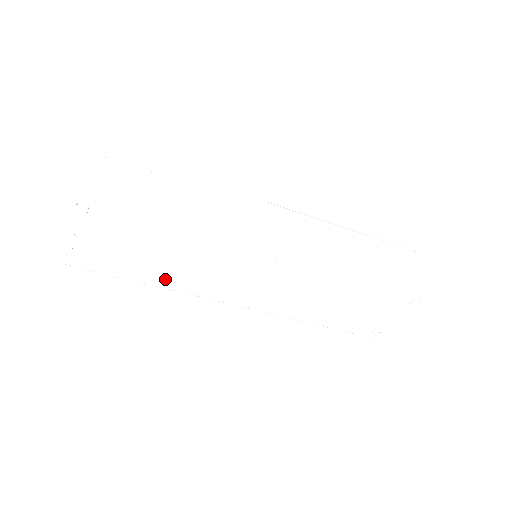
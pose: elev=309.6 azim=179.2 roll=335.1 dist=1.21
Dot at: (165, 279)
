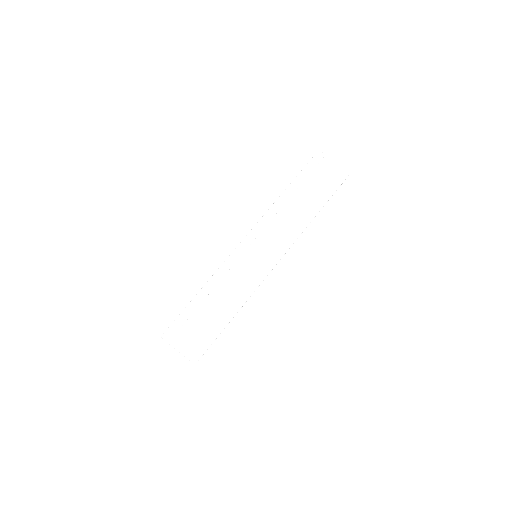
Dot at: occluded
